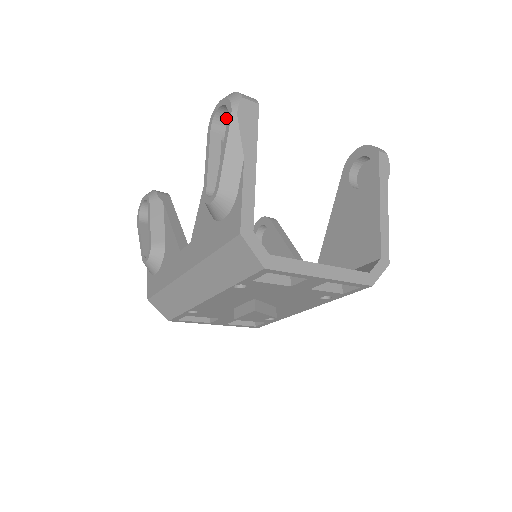
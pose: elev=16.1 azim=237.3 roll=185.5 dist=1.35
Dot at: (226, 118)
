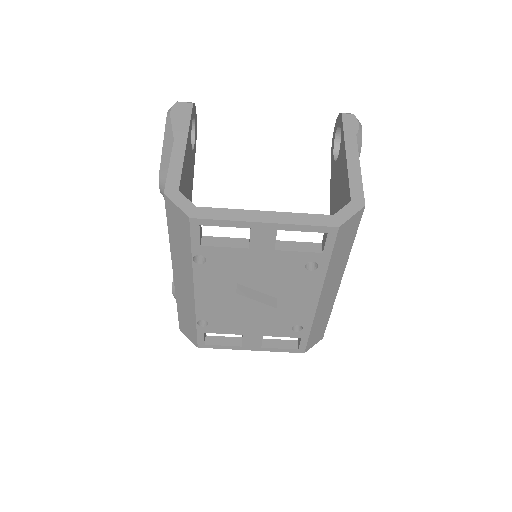
Dot at: occluded
